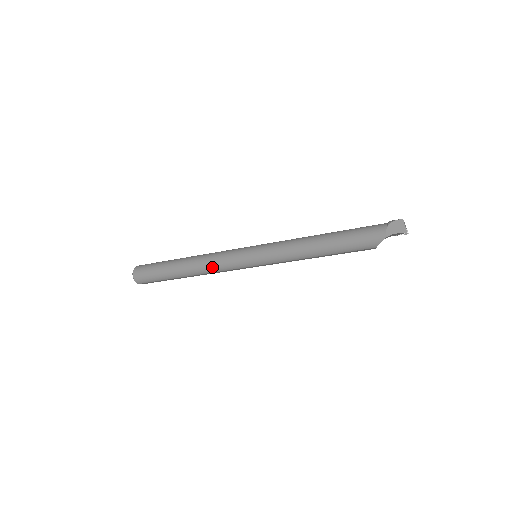
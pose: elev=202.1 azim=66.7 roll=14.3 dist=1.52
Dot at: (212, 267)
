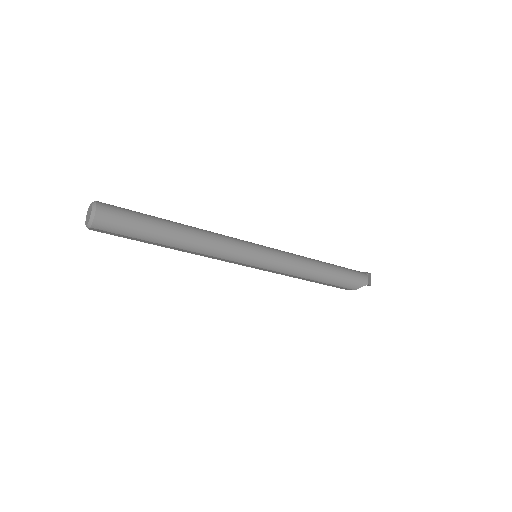
Dot at: (215, 249)
